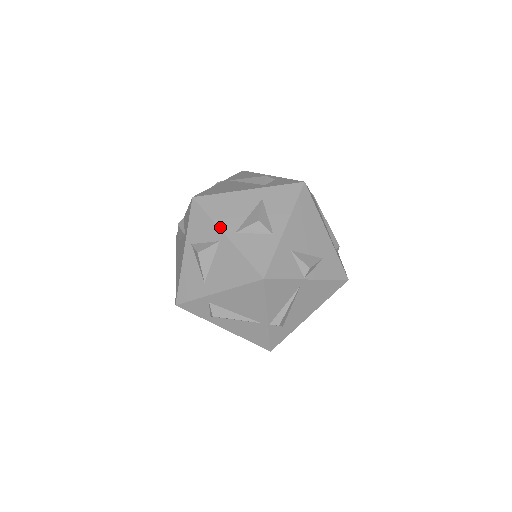
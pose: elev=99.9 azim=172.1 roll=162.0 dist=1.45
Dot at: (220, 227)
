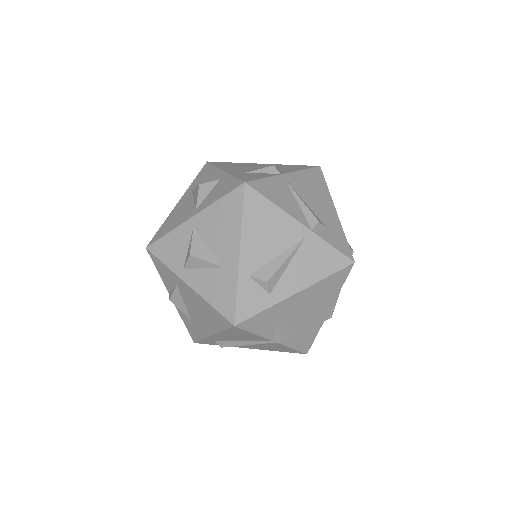
Dot at: (182, 223)
